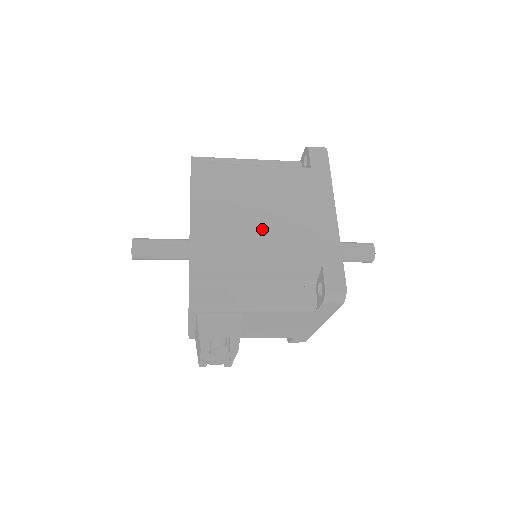
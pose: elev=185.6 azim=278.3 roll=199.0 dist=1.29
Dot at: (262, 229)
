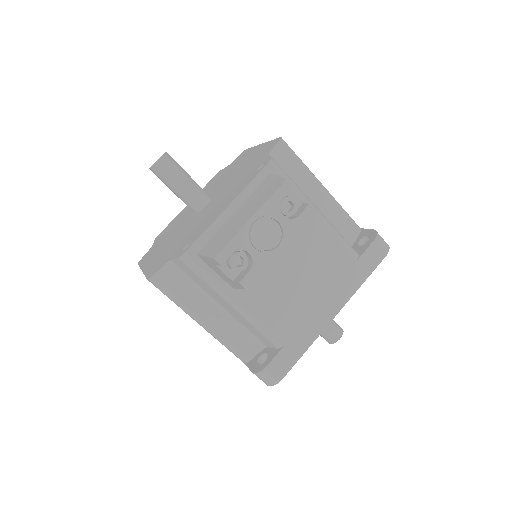
Dot at: occluded
